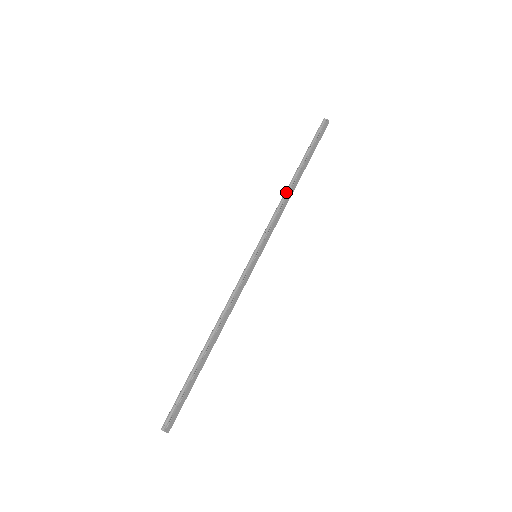
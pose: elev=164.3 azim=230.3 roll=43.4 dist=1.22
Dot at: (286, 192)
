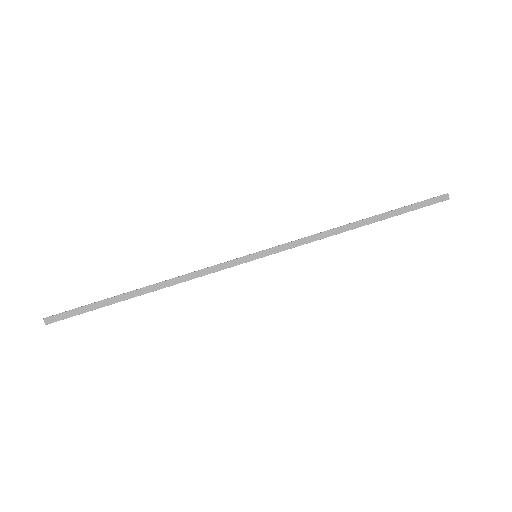
Dot at: (339, 227)
